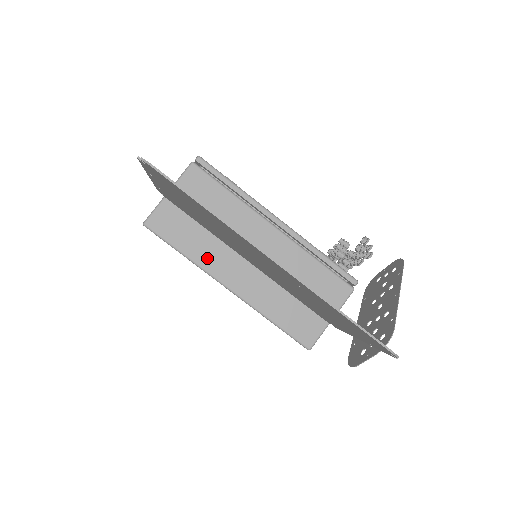
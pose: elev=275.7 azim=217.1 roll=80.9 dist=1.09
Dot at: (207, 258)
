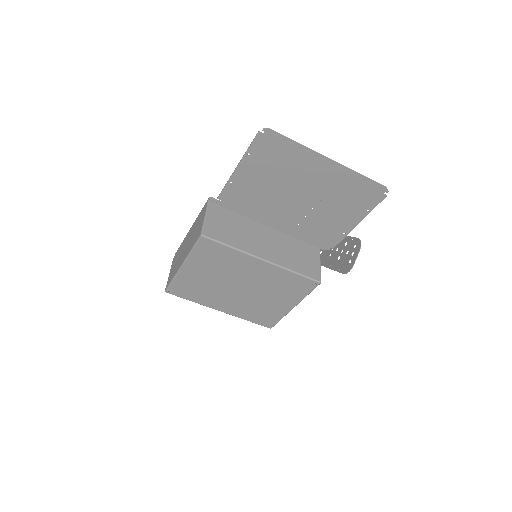
Dot at: (244, 246)
